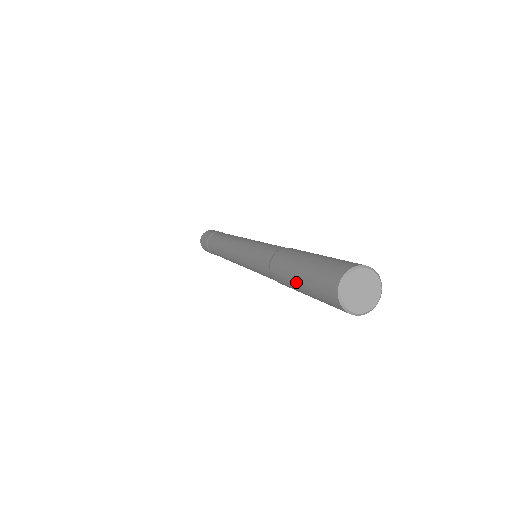
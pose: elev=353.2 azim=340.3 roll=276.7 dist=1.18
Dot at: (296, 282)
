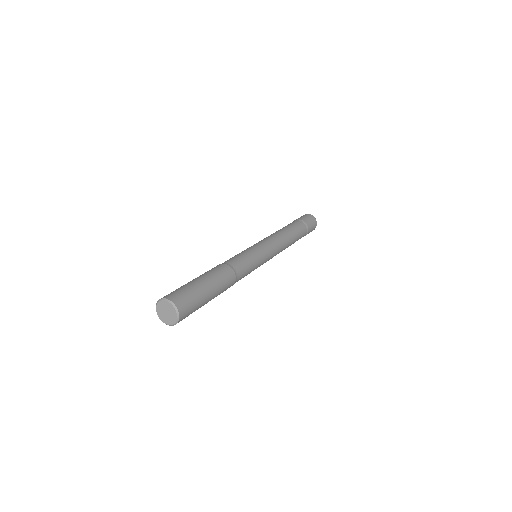
Dot at: occluded
